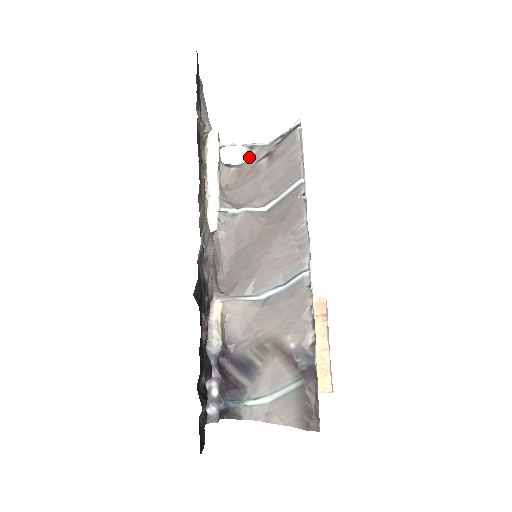
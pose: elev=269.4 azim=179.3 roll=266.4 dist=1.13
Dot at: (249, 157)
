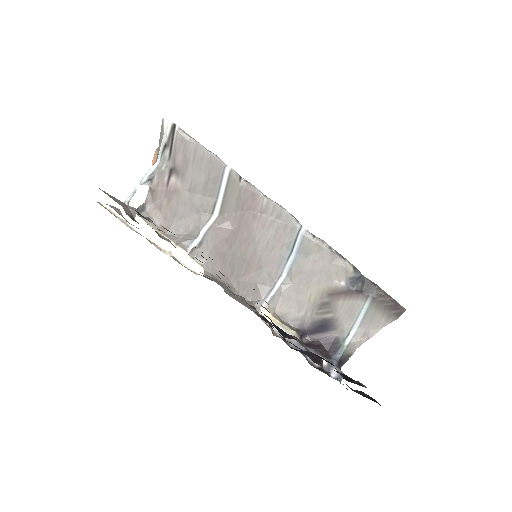
Dot at: (154, 188)
